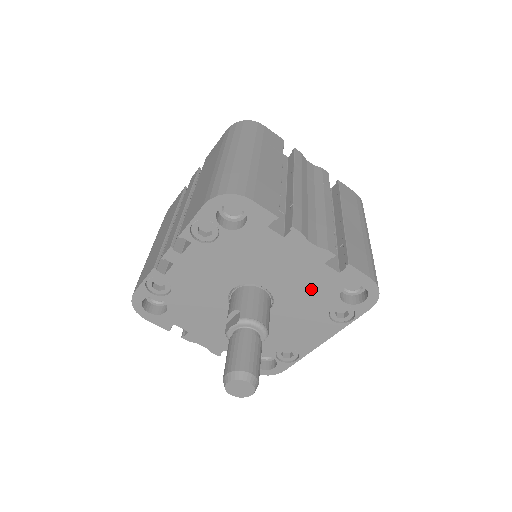
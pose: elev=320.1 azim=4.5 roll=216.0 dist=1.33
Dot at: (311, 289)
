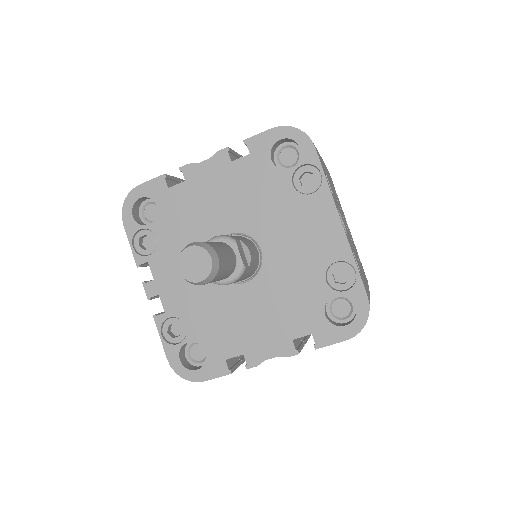
Dot at: (255, 191)
